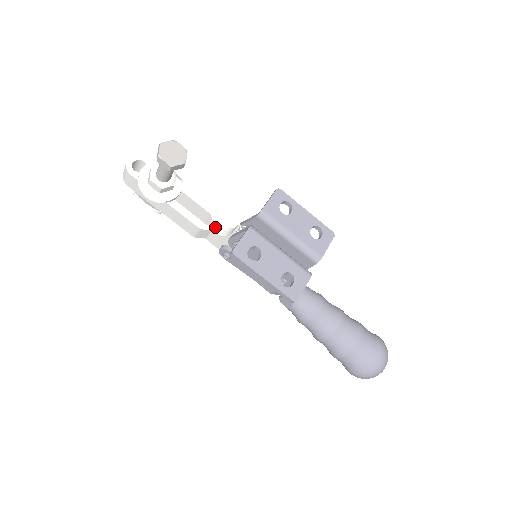
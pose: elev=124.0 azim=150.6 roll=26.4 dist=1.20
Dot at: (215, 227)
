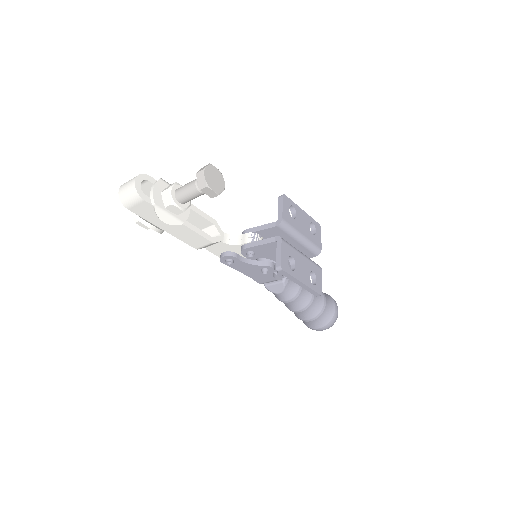
Dot at: (222, 237)
